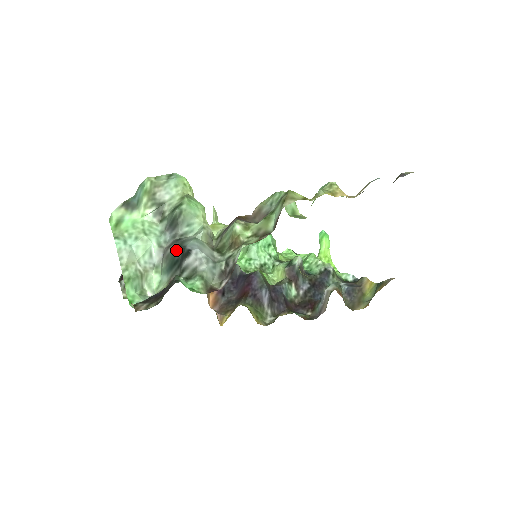
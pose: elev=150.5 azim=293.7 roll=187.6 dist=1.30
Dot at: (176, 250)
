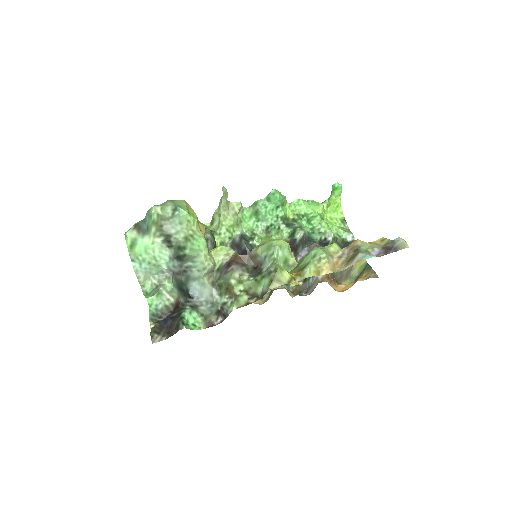
Dot at: (182, 283)
